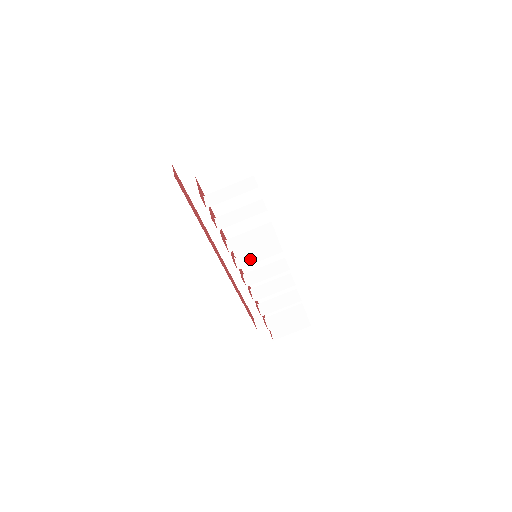
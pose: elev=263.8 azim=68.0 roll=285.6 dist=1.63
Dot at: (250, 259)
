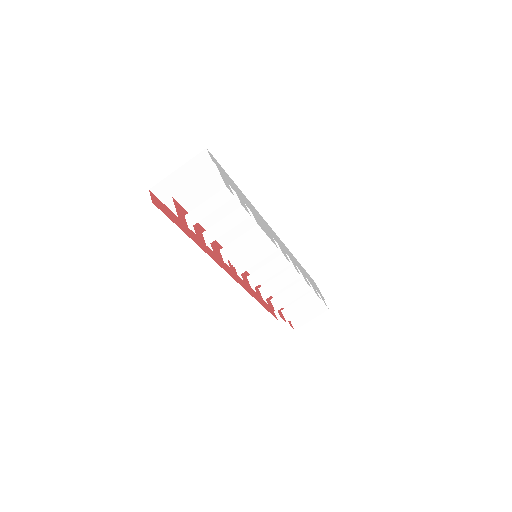
Dot at: (248, 263)
